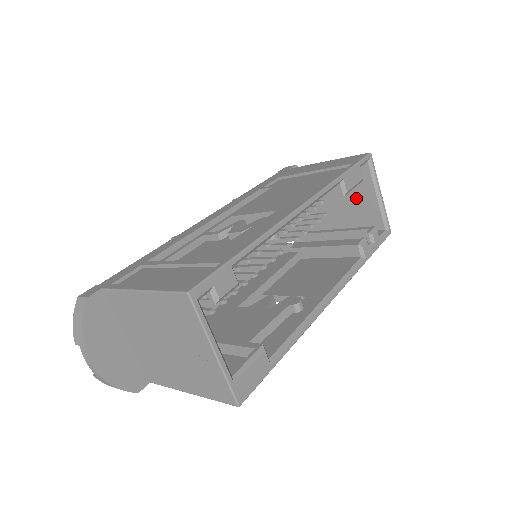
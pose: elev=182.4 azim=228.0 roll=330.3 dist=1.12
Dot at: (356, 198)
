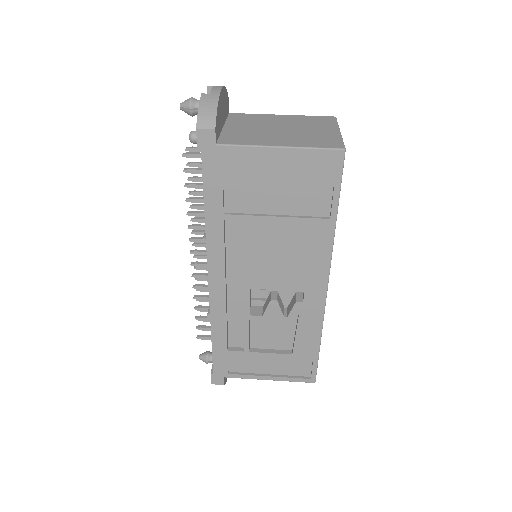
Dot at: occluded
